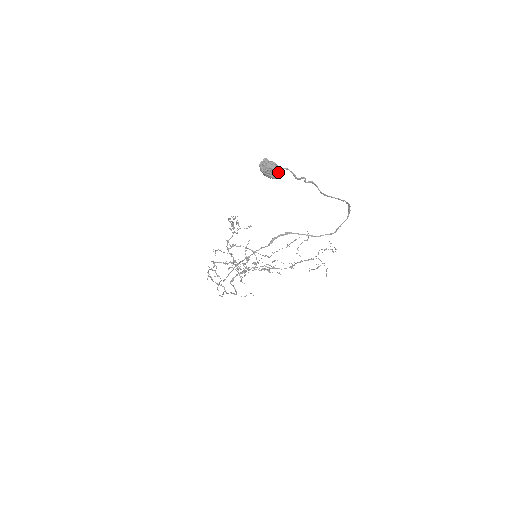
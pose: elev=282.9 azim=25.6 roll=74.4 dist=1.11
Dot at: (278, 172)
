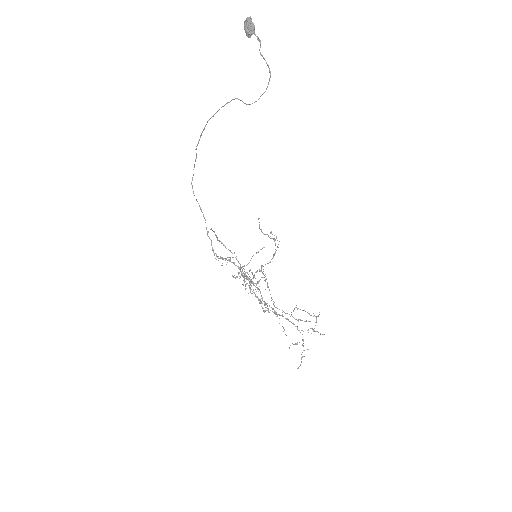
Dot at: (251, 31)
